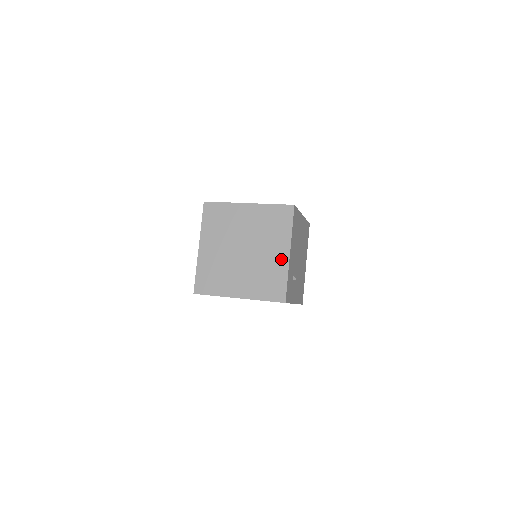
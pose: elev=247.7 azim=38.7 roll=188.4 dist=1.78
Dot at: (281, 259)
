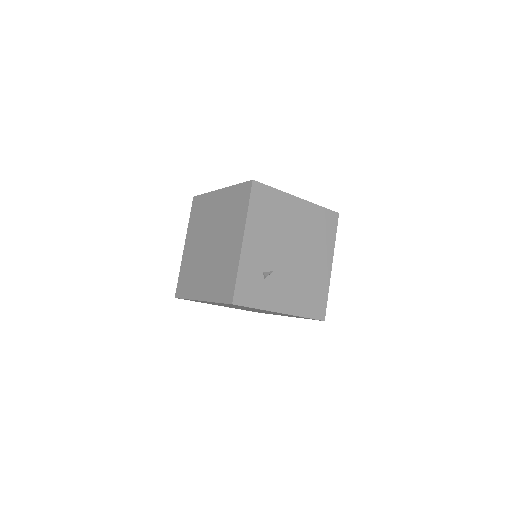
Dot at: (235, 249)
